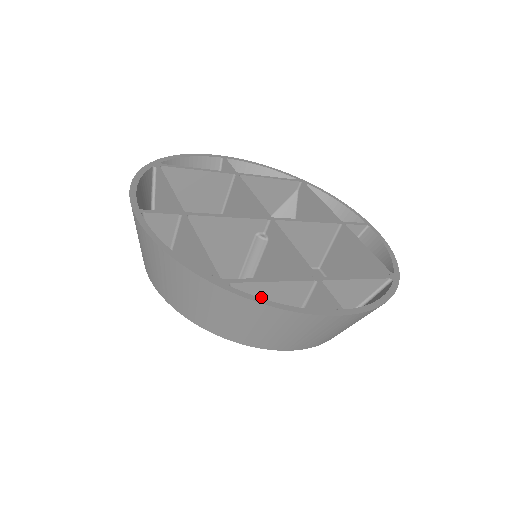
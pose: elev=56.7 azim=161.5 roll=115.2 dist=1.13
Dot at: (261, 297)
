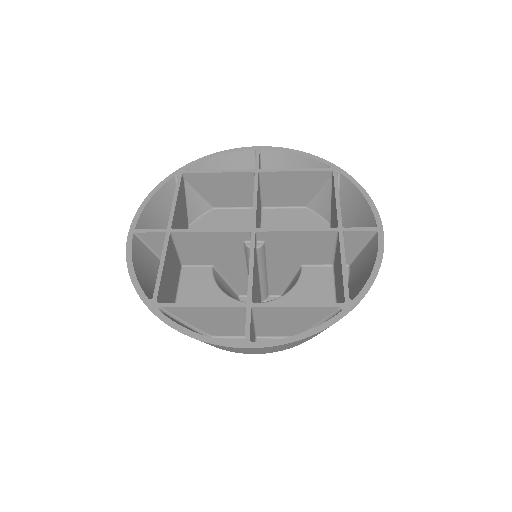
Dot at: (199, 315)
